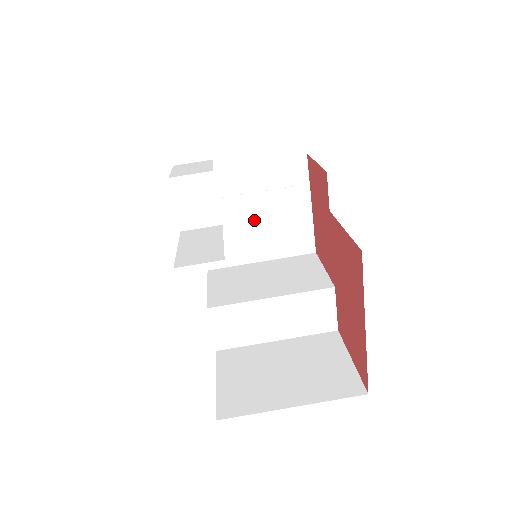
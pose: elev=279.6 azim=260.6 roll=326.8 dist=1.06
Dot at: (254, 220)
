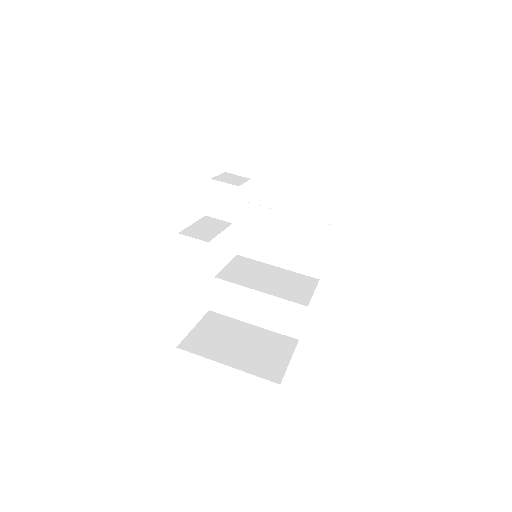
Dot at: (283, 234)
